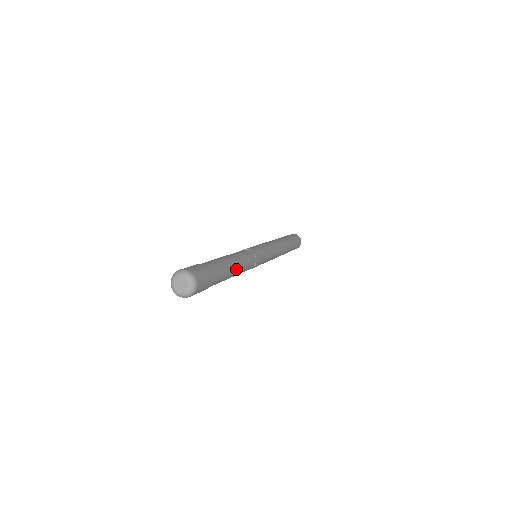
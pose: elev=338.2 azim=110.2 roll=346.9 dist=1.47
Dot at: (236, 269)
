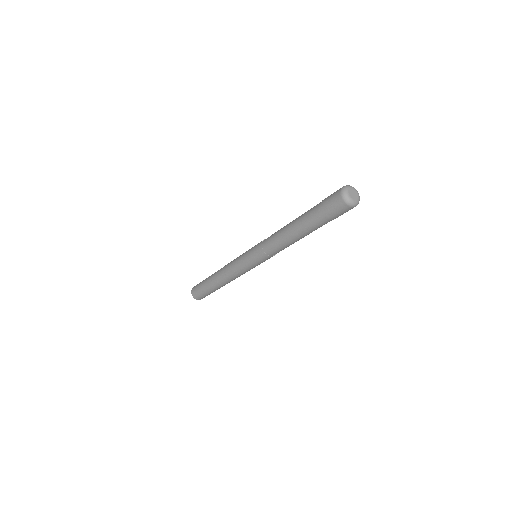
Dot at: occluded
